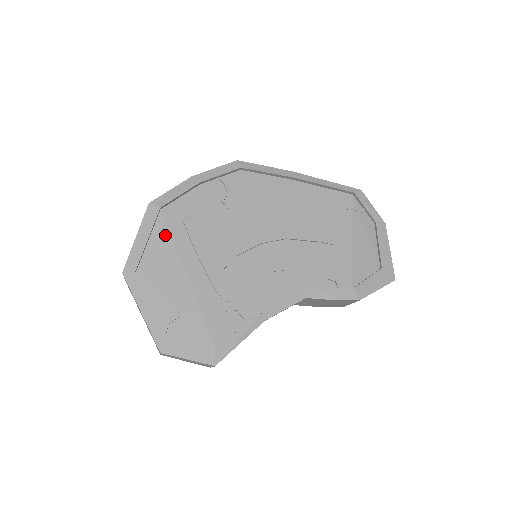
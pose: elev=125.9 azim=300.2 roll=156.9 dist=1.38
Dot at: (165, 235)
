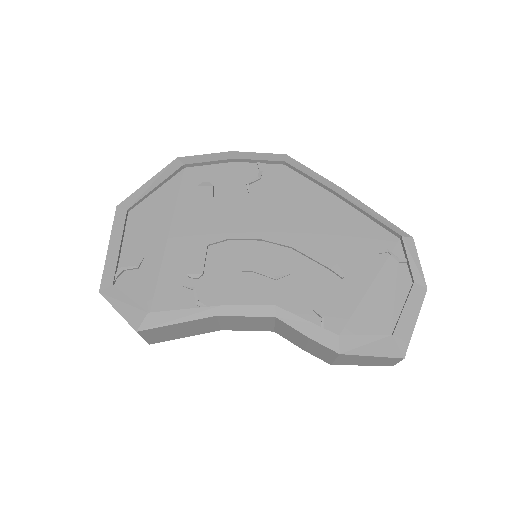
Dot at: (174, 191)
